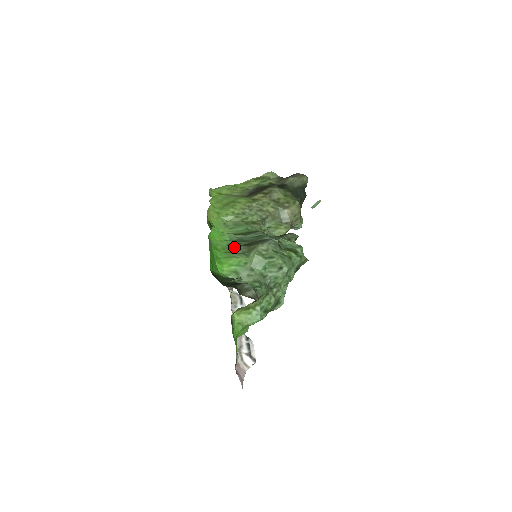
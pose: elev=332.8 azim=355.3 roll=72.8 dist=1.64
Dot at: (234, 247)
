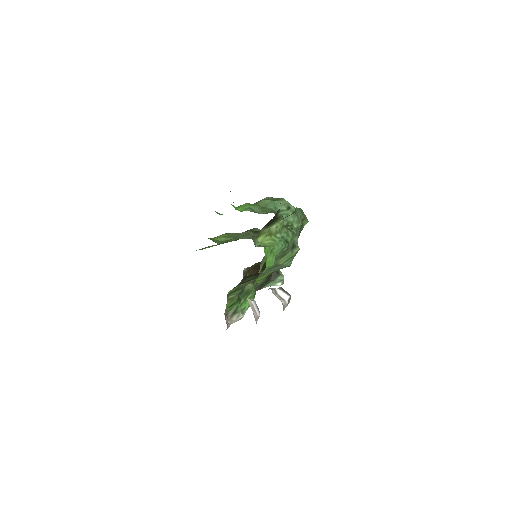
Dot at: occluded
